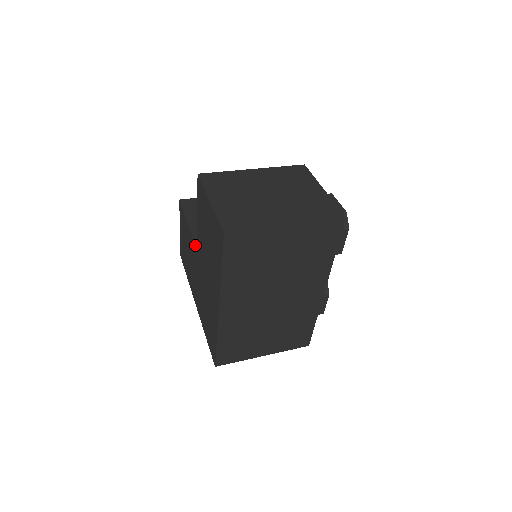
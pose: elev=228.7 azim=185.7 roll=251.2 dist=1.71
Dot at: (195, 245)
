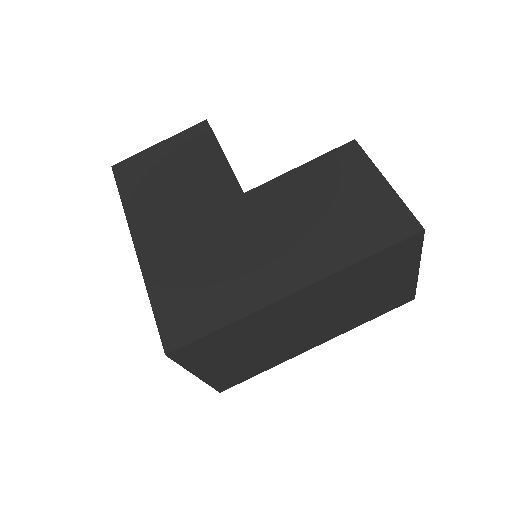
Dot at: (241, 188)
